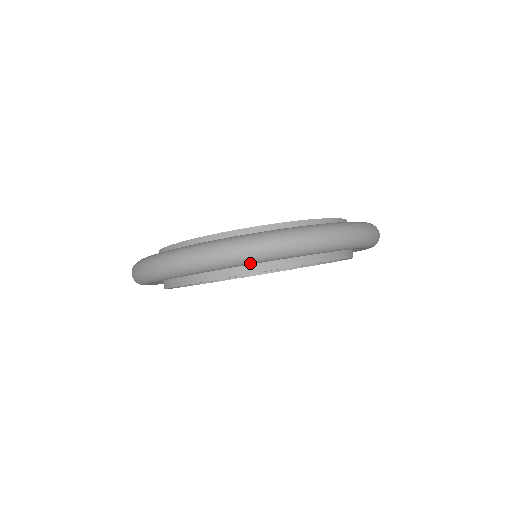
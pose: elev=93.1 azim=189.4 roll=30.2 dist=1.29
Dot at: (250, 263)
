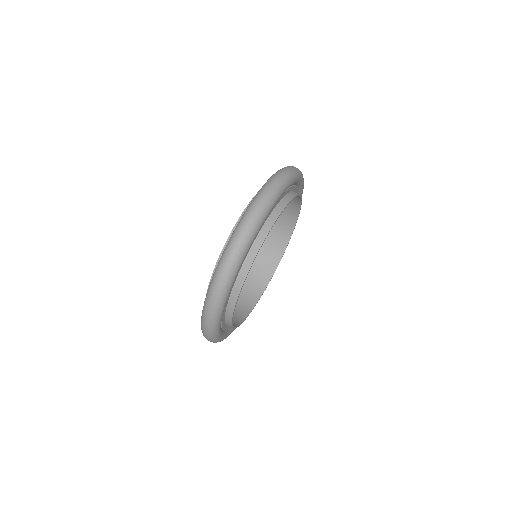
Dot at: (259, 227)
